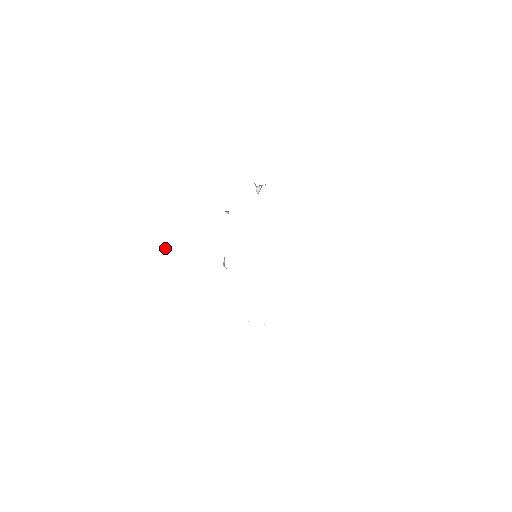
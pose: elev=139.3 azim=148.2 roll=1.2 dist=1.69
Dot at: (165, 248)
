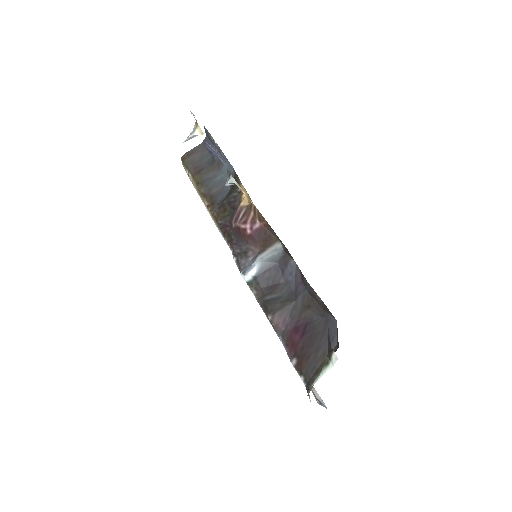
Dot at: occluded
